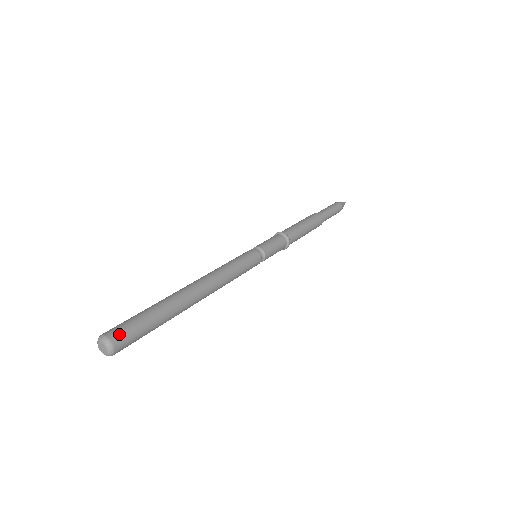
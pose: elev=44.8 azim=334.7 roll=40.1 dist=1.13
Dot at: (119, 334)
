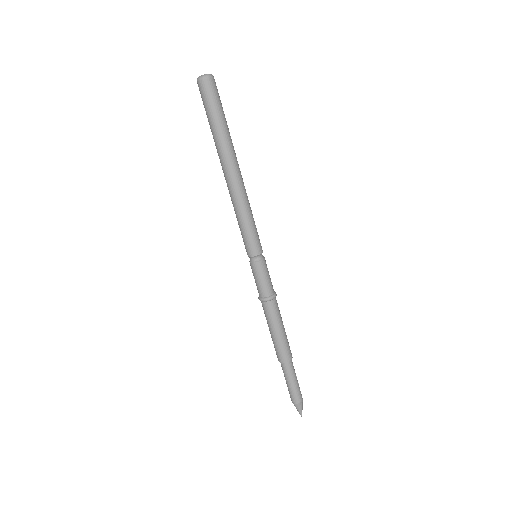
Dot at: (216, 86)
